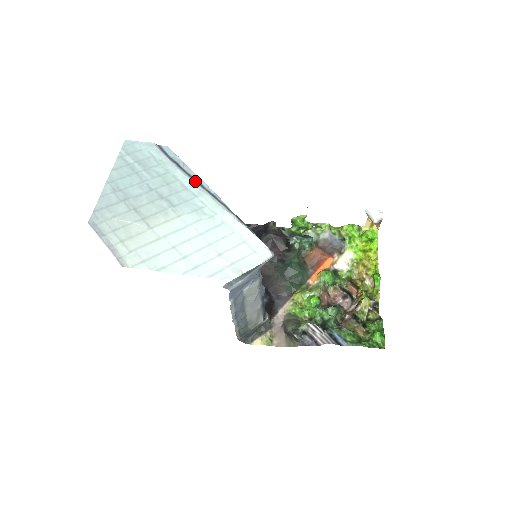
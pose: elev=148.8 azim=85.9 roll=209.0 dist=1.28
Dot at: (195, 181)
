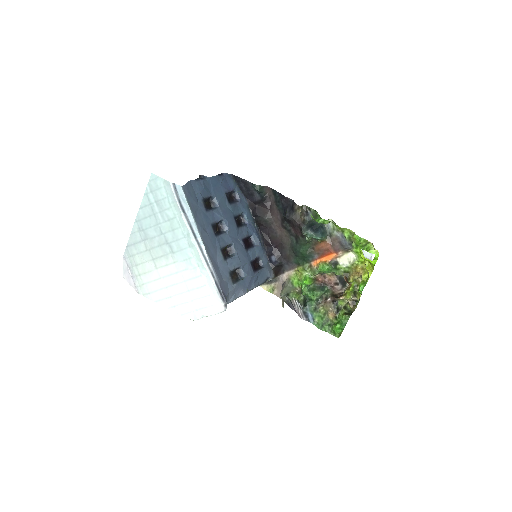
Dot at: (191, 231)
